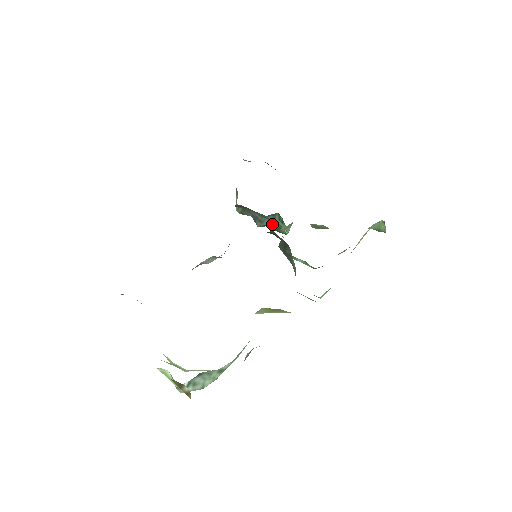
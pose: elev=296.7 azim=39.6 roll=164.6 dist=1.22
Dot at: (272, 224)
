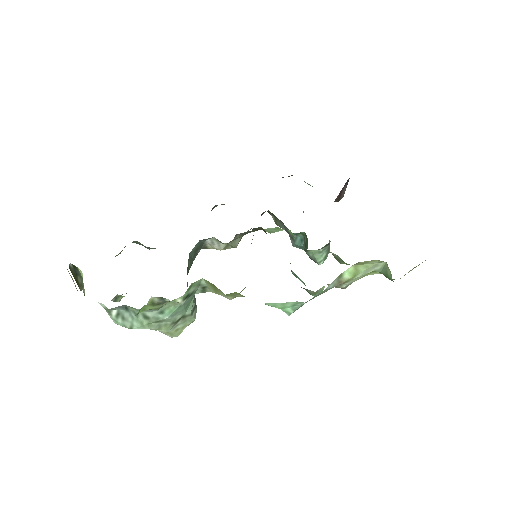
Dot at: (304, 246)
